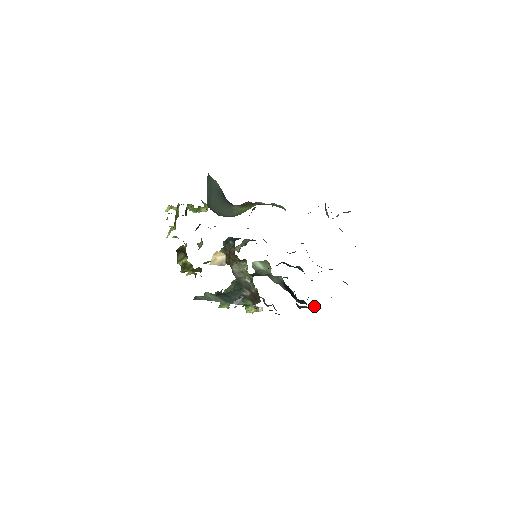
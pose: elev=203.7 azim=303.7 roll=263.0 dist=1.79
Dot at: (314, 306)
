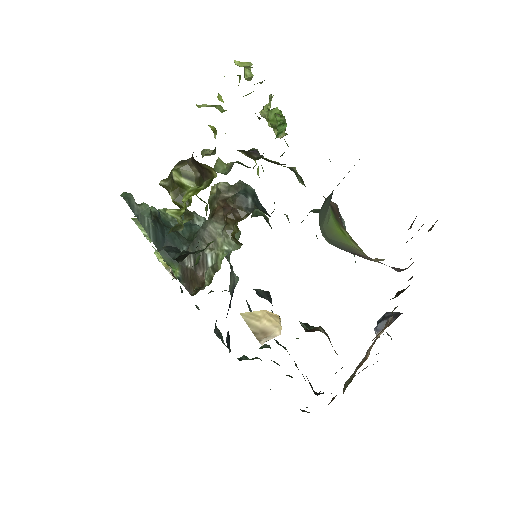
Dot at: occluded
